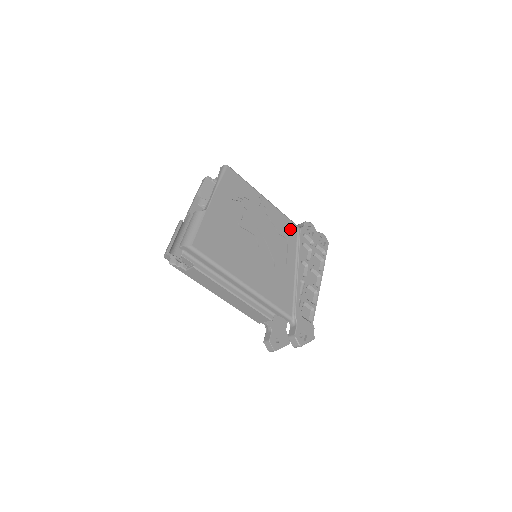
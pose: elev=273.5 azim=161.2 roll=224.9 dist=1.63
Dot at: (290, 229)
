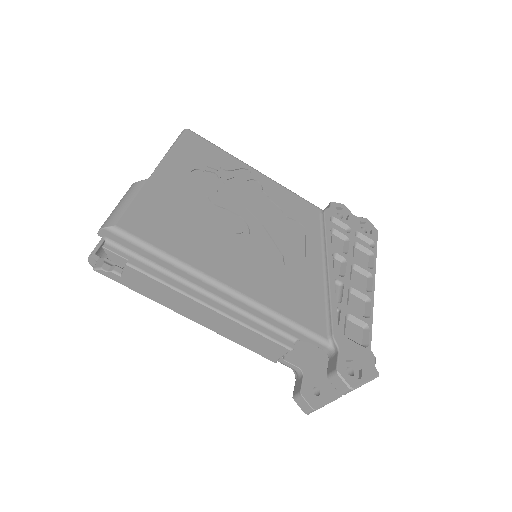
Dot at: (306, 211)
